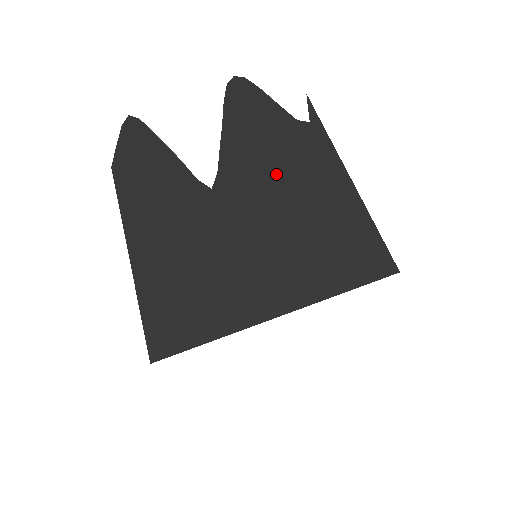
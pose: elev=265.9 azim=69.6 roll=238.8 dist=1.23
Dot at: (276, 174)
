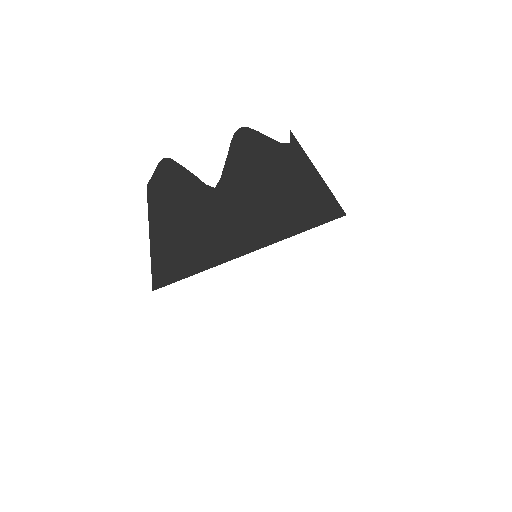
Dot at: (262, 174)
